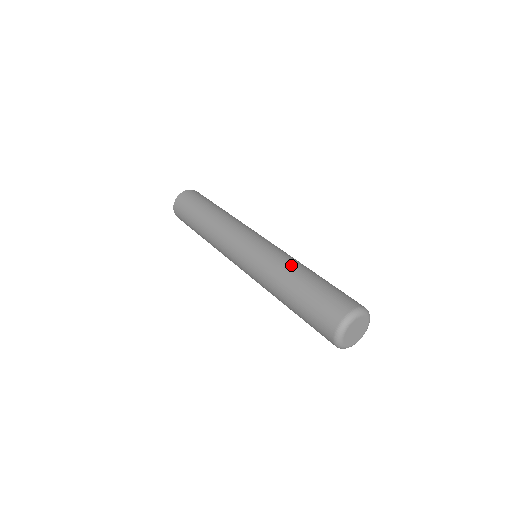
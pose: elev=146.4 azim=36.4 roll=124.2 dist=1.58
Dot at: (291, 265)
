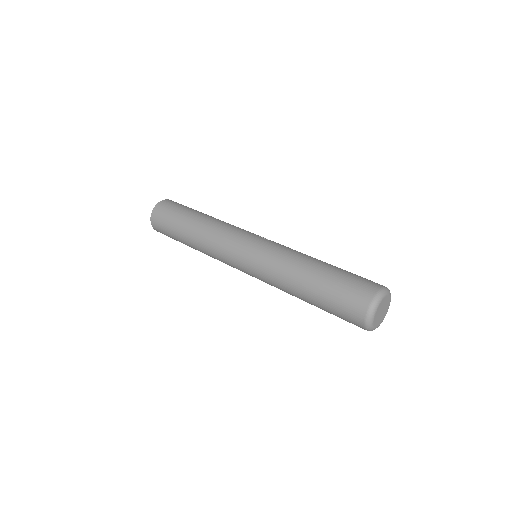
Dot at: (297, 262)
